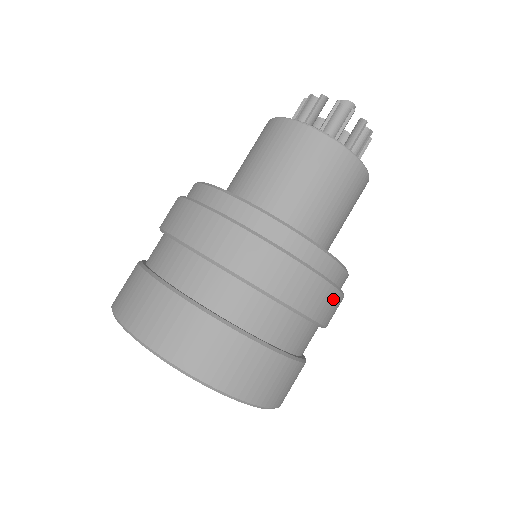
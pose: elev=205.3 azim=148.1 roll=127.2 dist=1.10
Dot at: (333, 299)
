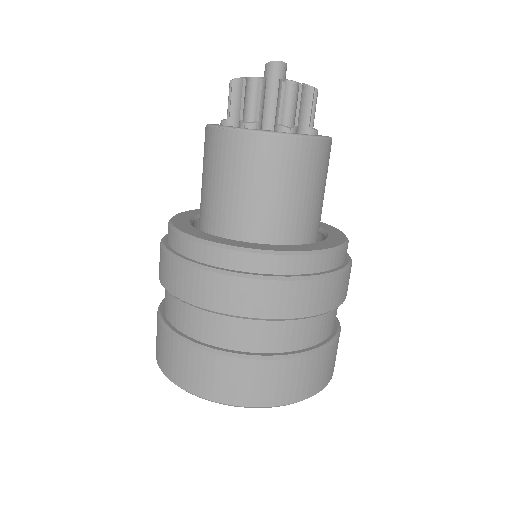
Dot at: (306, 290)
